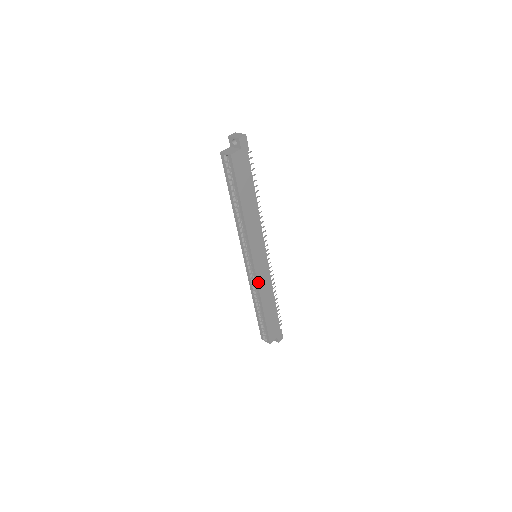
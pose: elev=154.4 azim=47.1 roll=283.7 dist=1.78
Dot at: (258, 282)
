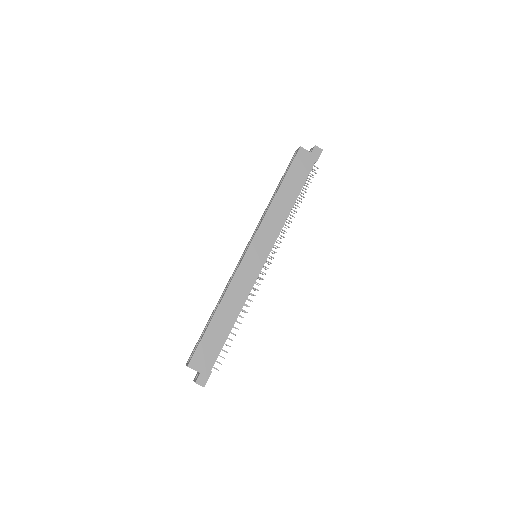
Dot at: (236, 274)
